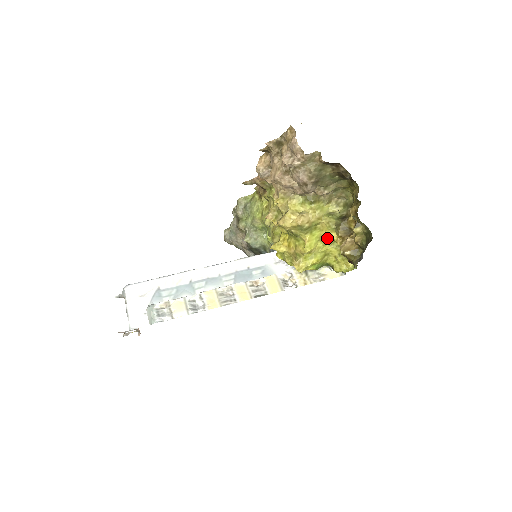
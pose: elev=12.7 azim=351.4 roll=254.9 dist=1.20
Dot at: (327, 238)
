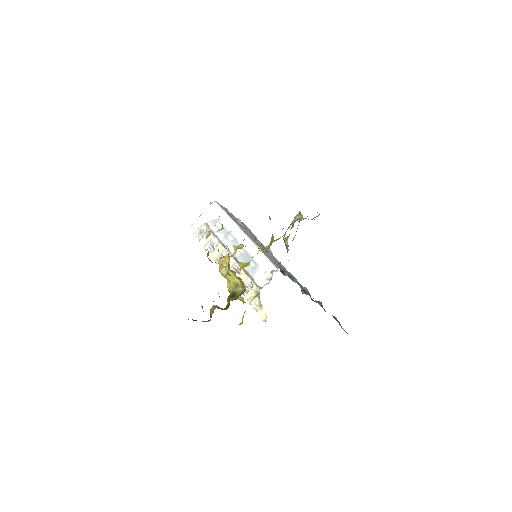
Dot at: occluded
